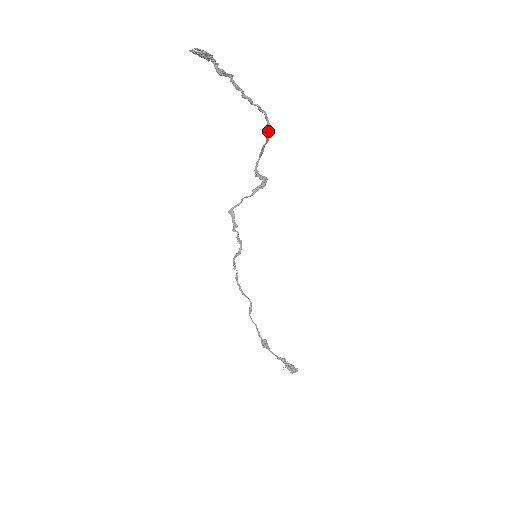
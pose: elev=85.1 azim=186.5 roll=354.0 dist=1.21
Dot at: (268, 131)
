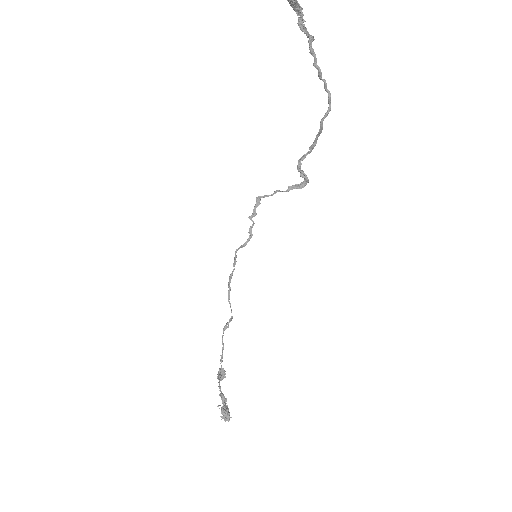
Dot at: (325, 116)
